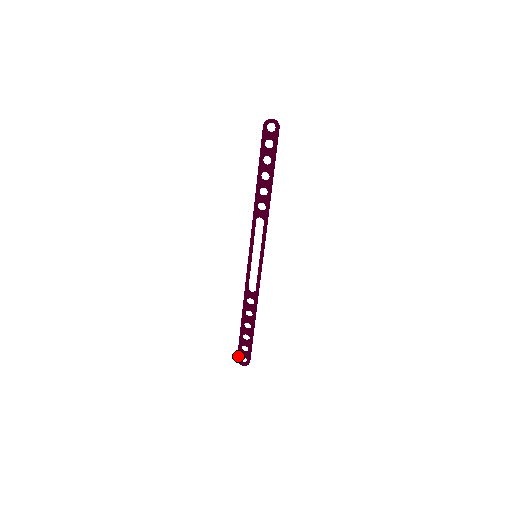
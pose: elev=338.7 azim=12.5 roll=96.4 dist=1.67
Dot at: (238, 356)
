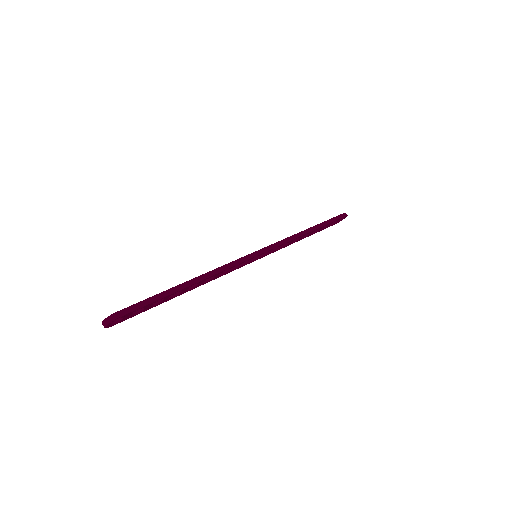
Dot at: occluded
